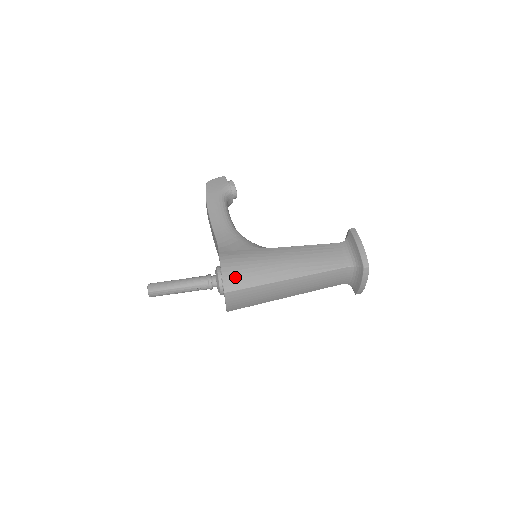
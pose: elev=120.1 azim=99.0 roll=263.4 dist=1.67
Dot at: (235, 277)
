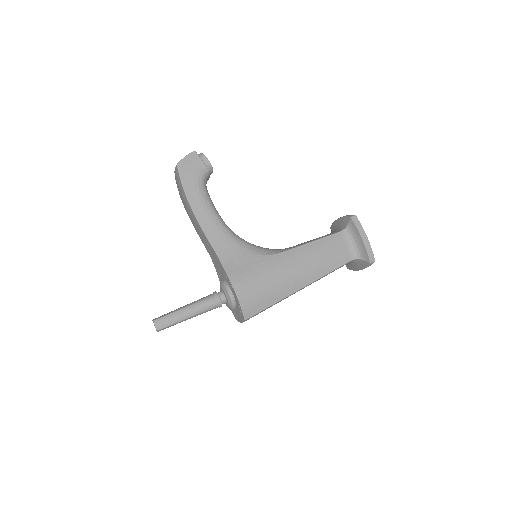
Dot at: (253, 302)
